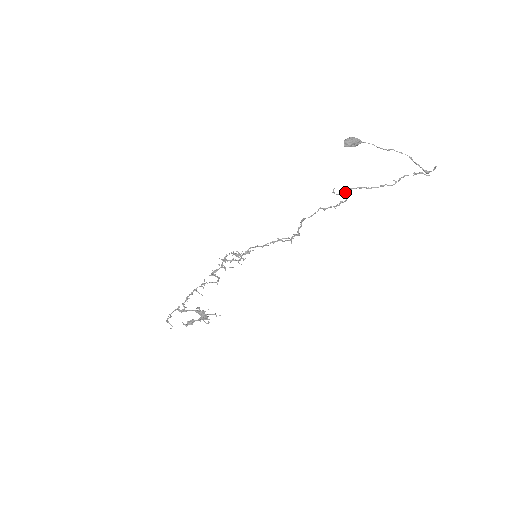
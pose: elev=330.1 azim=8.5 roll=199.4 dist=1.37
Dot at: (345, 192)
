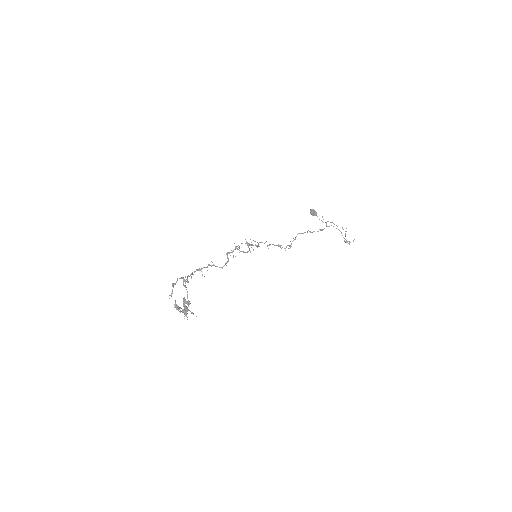
Dot at: occluded
